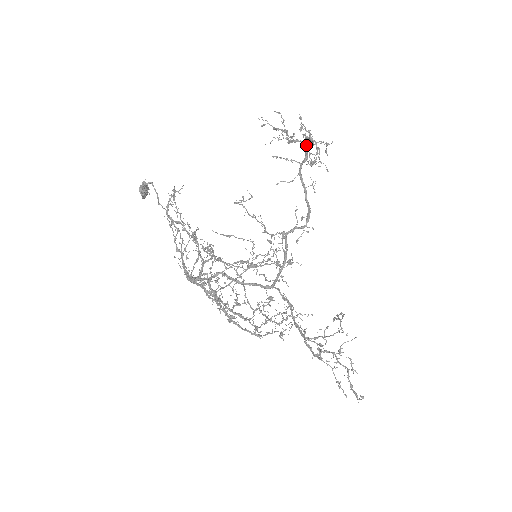
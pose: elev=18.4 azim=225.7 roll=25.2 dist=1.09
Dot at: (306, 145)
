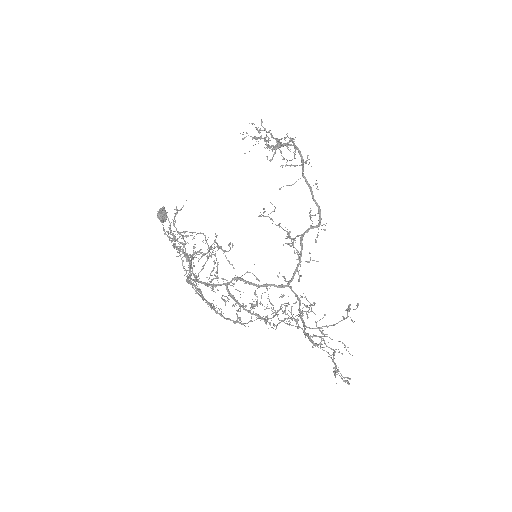
Dot at: (295, 147)
